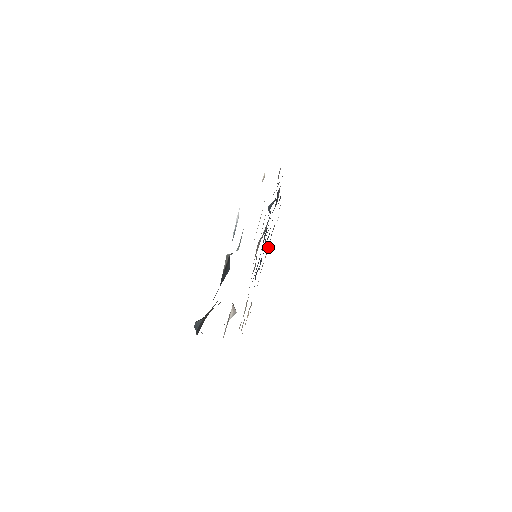
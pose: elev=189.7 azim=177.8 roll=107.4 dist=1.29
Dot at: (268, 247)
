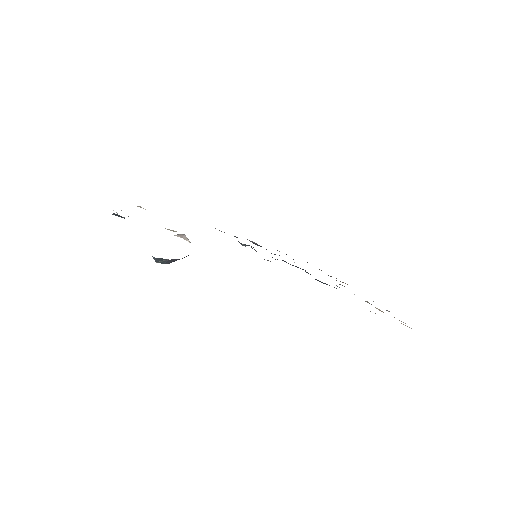
Dot at: occluded
